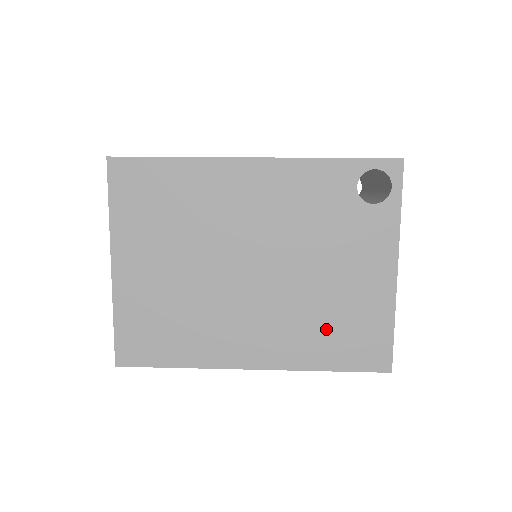
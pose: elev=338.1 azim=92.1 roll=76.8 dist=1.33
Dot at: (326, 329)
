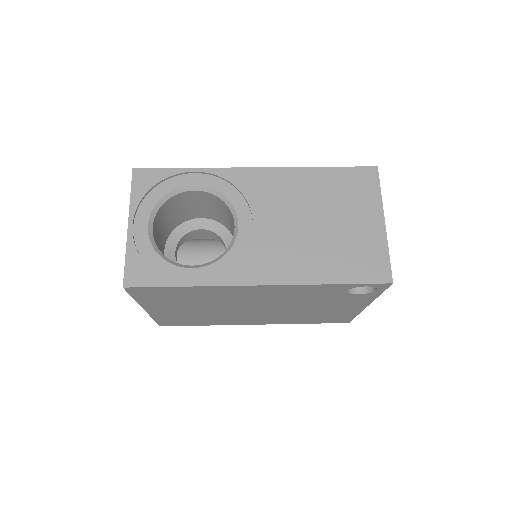
Dot at: (308, 318)
